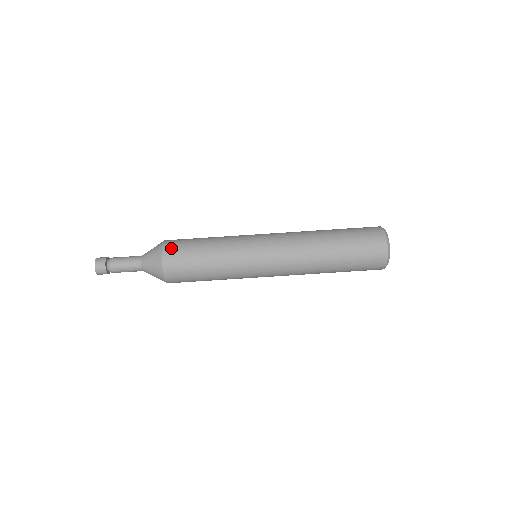
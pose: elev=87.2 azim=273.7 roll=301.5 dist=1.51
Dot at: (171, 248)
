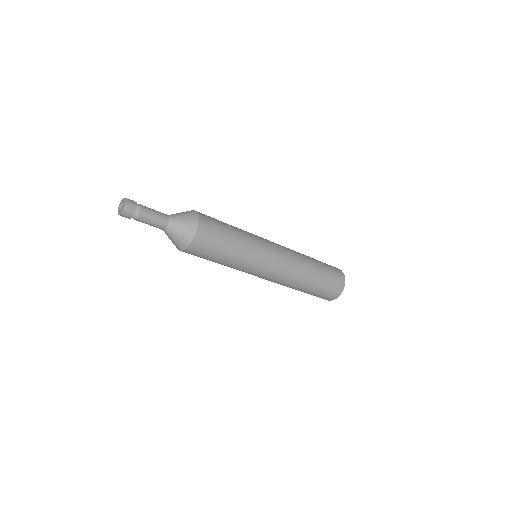
Dot at: (201, 241)
